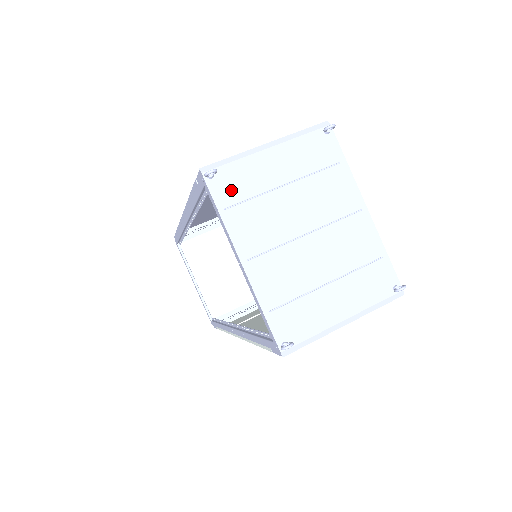
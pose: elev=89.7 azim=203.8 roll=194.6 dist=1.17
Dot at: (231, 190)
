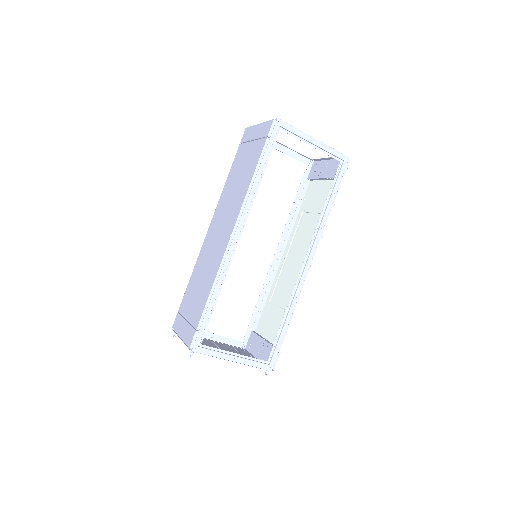
Dot at: occluded
